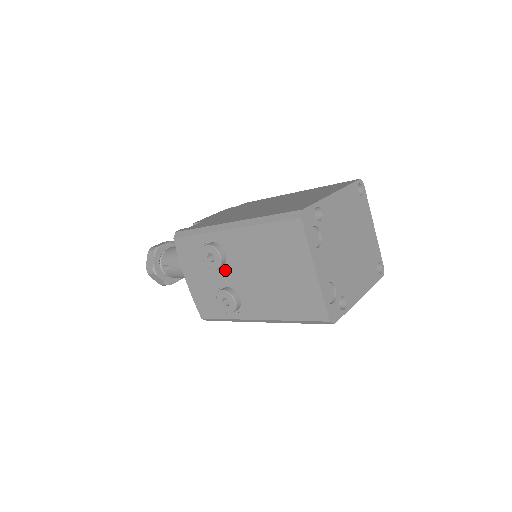
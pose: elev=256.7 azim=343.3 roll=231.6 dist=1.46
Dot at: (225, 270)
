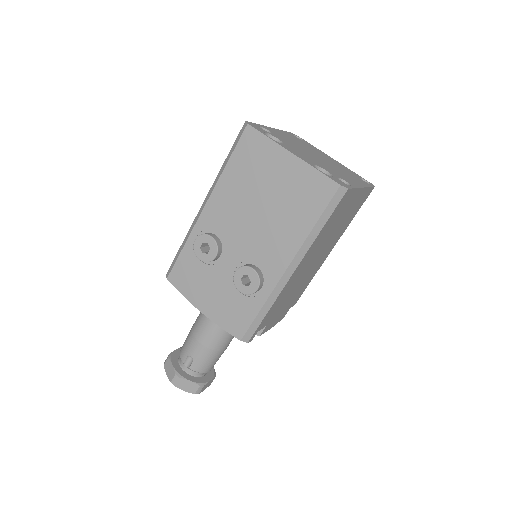
Dot at: (226, 253)
